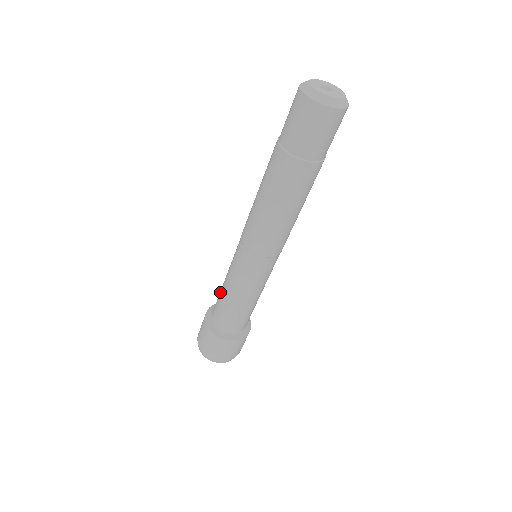
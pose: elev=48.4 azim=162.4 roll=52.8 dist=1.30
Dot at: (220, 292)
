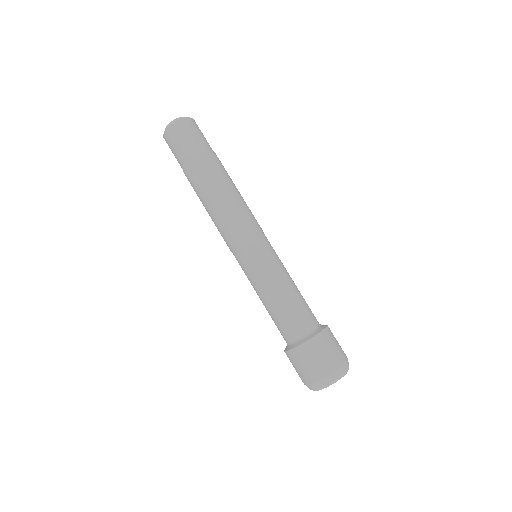
Dot at: (270, 313)
